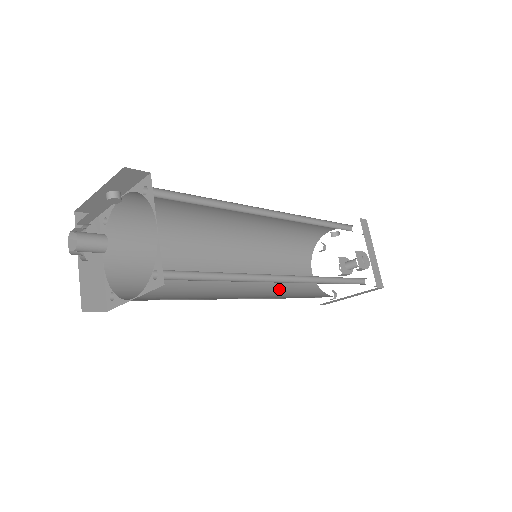
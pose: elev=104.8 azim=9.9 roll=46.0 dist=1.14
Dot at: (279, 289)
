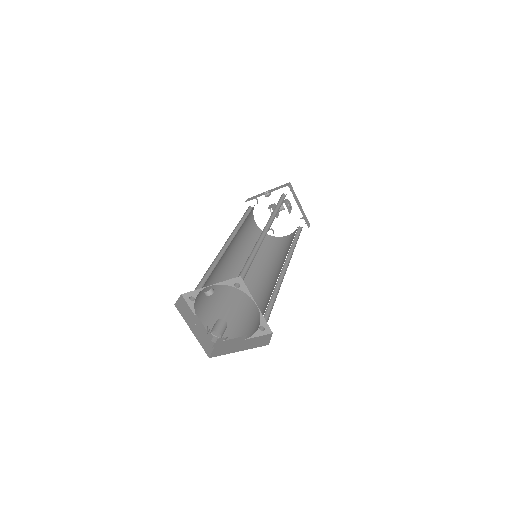
Dot at: occluded
